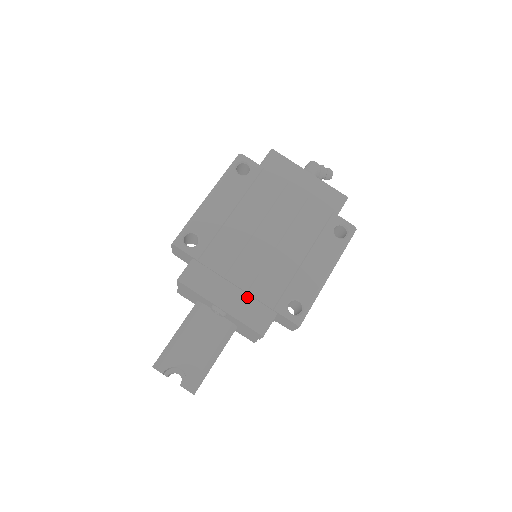
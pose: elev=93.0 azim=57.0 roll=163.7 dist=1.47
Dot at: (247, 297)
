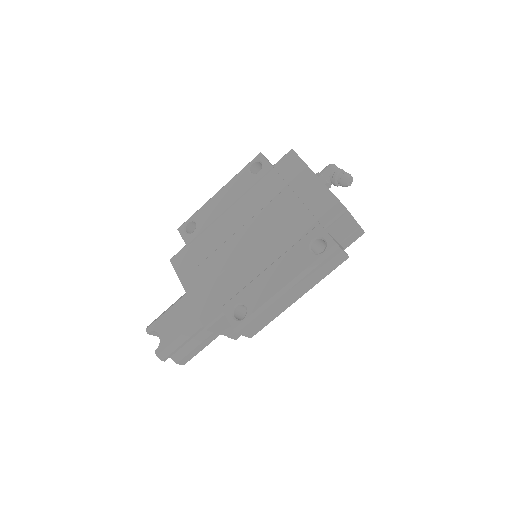
Dot at: (208, 289)
